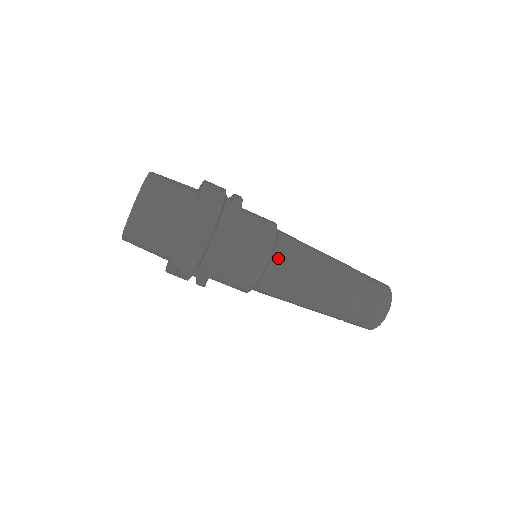
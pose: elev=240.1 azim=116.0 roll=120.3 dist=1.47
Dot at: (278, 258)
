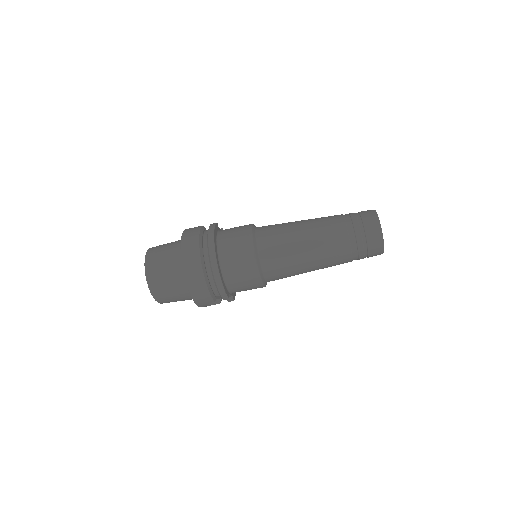
Dot at: (265, 259)
